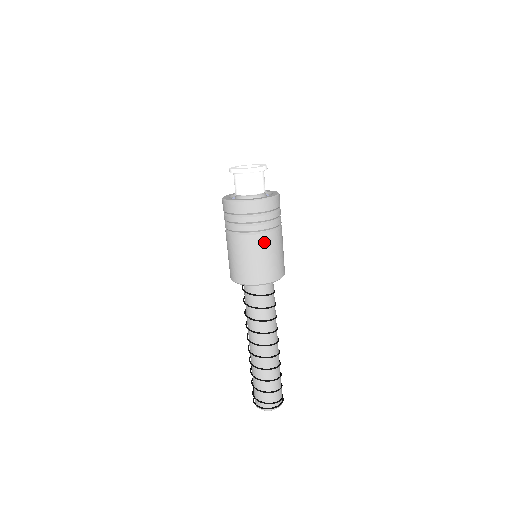
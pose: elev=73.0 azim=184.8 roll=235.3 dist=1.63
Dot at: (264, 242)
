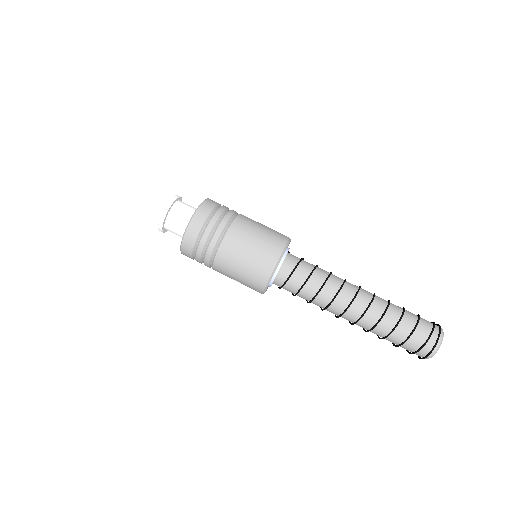
Dot at: (243, 223)
